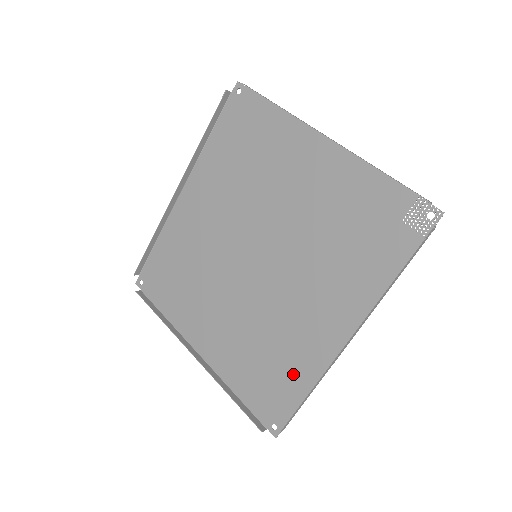
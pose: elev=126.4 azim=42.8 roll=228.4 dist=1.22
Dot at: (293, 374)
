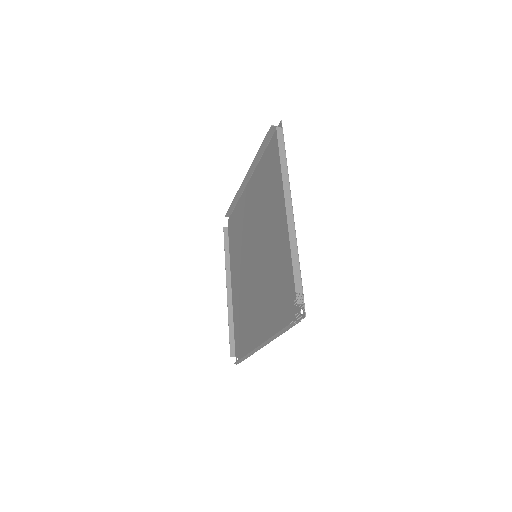
Dot at: (247, 340)
